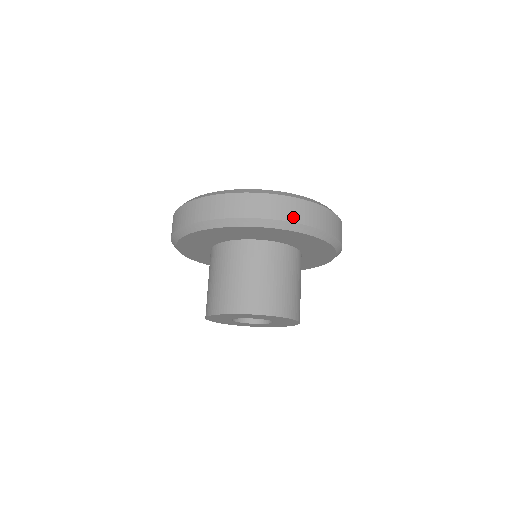
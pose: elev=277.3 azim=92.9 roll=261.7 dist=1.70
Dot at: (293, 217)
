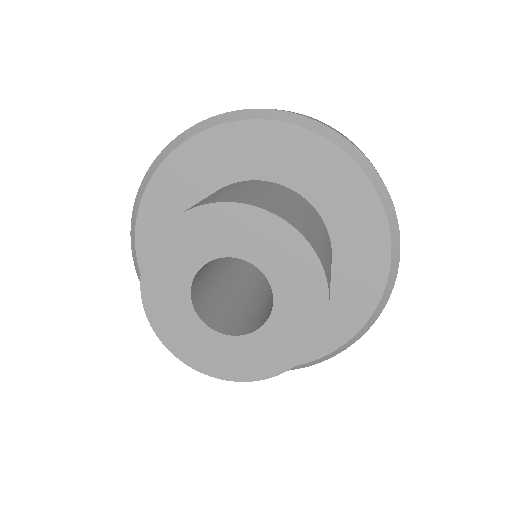
Dot at: (332, 129)
